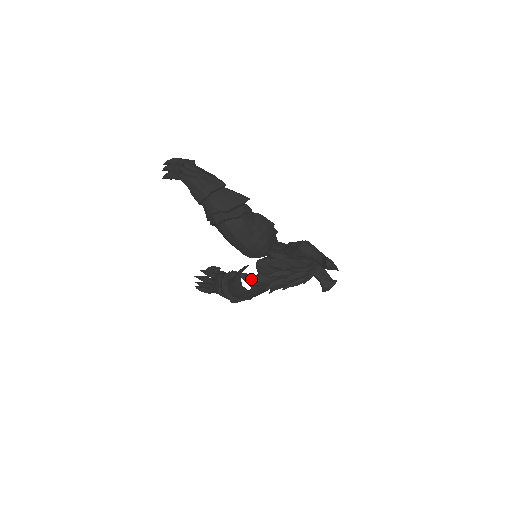
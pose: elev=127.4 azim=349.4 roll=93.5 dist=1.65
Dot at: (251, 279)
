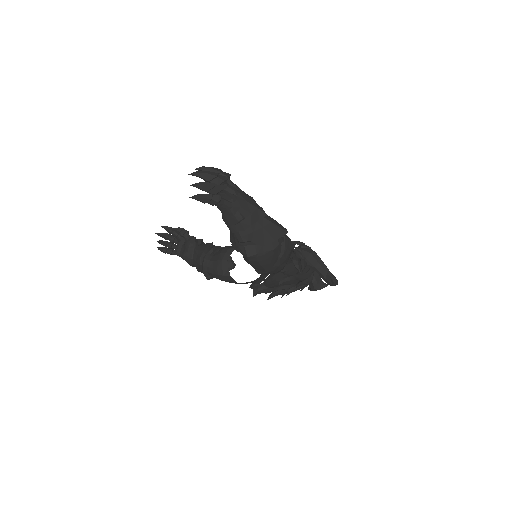
Dot at: occluded
